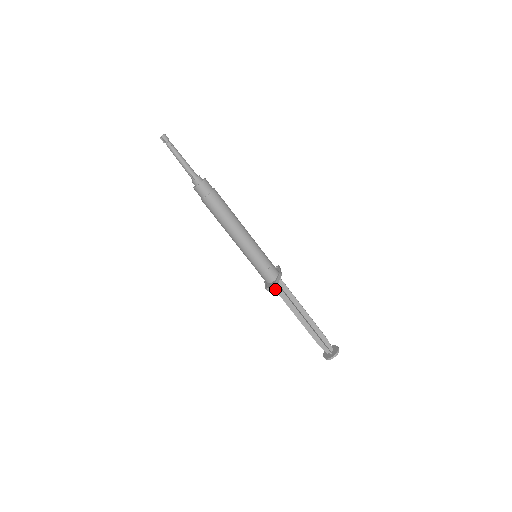
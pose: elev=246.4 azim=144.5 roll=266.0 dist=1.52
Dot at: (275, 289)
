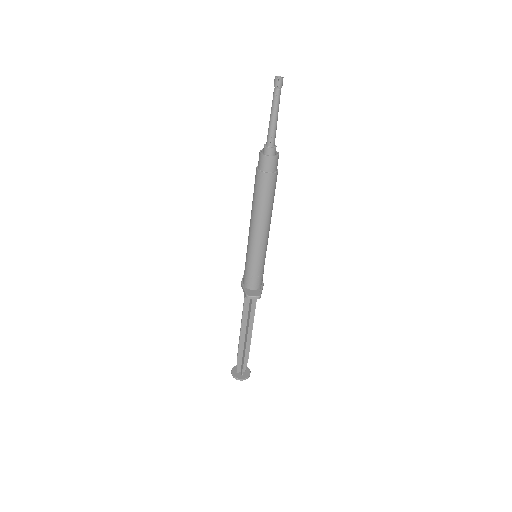
Dot at: occluded
